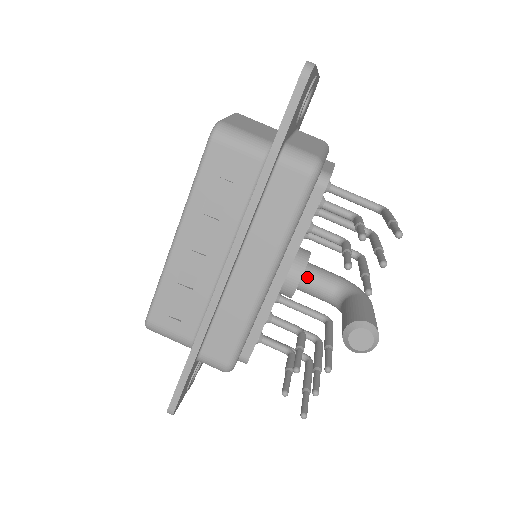
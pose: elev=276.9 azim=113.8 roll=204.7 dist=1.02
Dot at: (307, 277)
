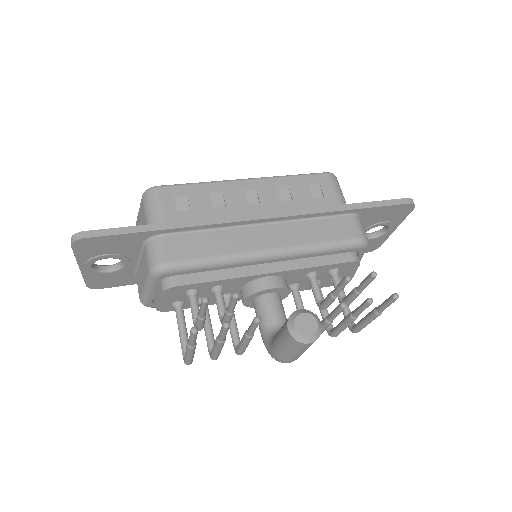
Dot at: (275, 297)
